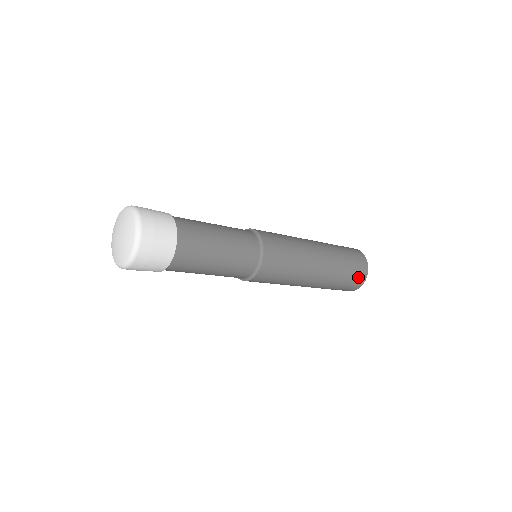
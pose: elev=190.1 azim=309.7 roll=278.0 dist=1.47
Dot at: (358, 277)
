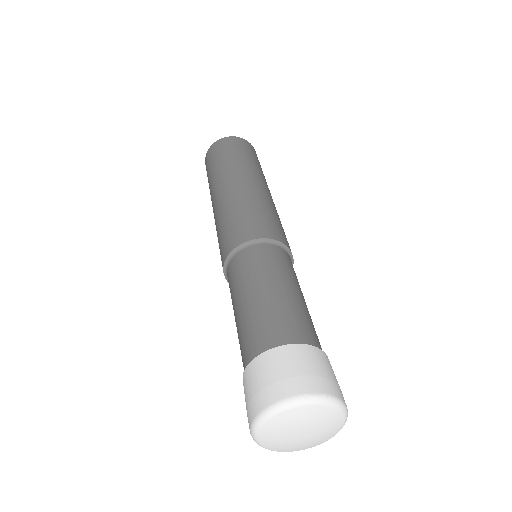
Dot at: occluded
